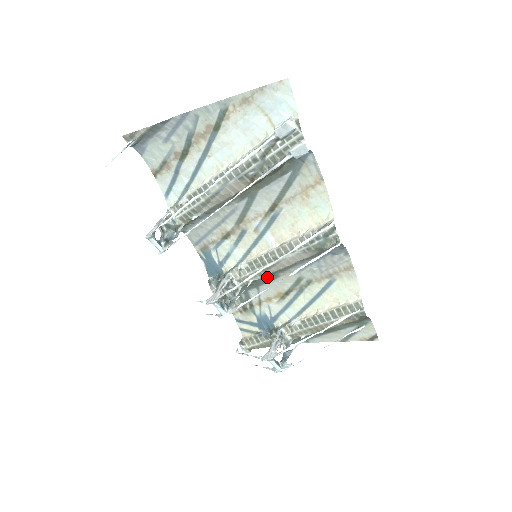
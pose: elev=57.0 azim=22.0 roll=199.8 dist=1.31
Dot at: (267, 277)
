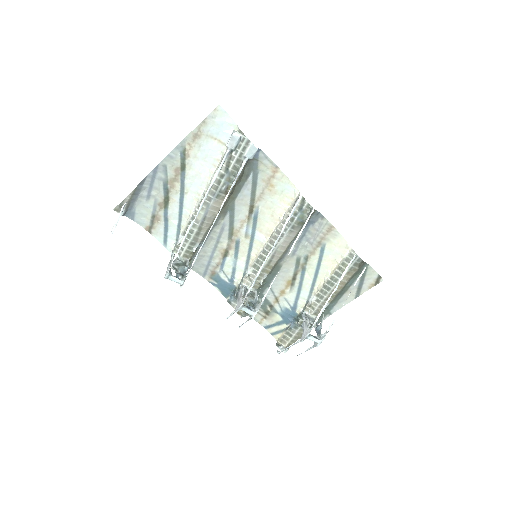
Dot at: (272, 271)
